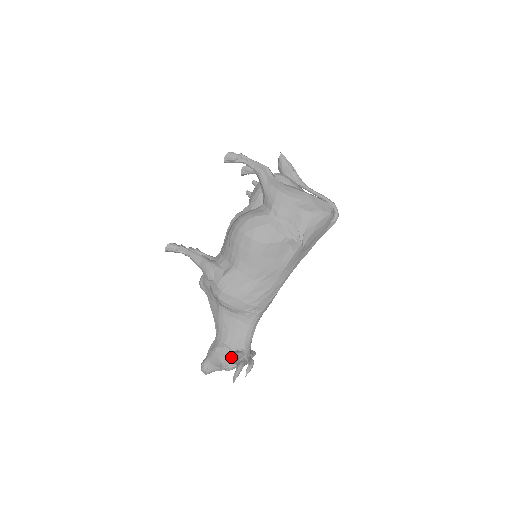
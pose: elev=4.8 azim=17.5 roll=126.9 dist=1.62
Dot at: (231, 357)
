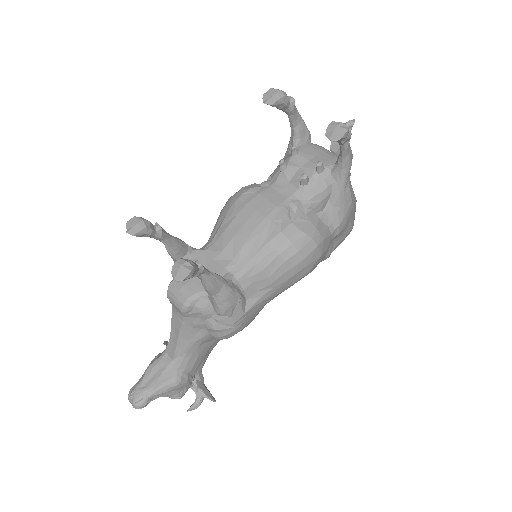
Dot at: (212, 397)
